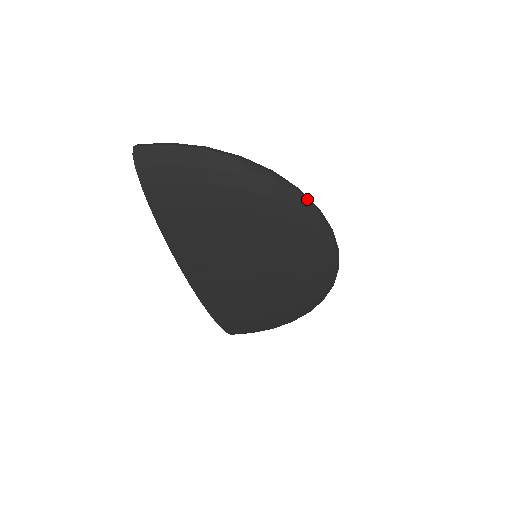
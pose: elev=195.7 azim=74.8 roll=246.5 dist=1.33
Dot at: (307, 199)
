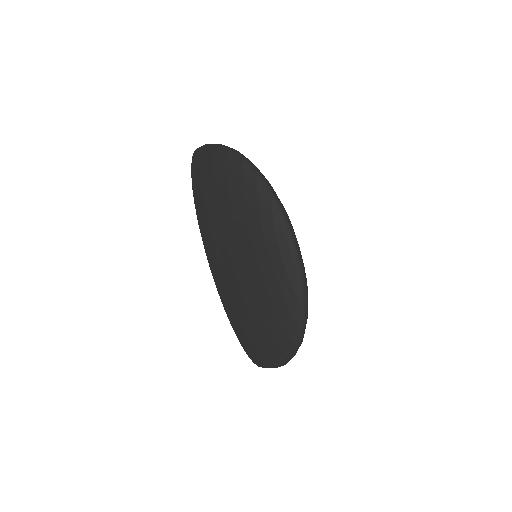
Dot at: (266, 185)
